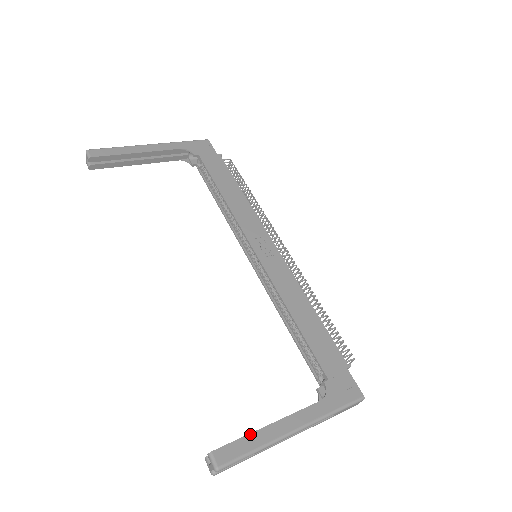
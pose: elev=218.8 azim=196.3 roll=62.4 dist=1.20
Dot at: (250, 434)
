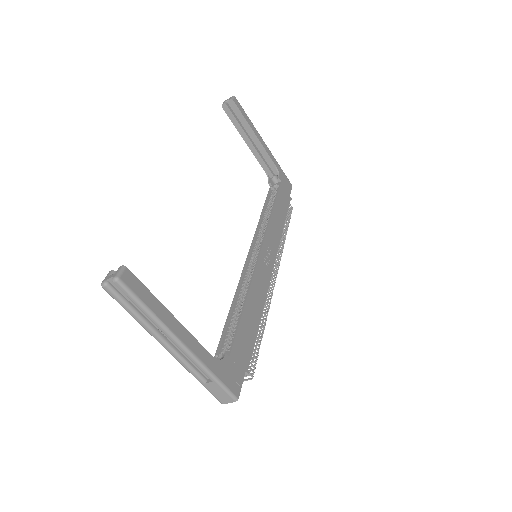
Dot at: (157, 299)
